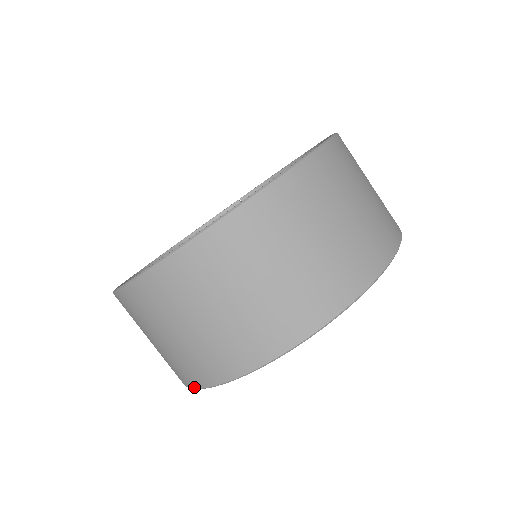
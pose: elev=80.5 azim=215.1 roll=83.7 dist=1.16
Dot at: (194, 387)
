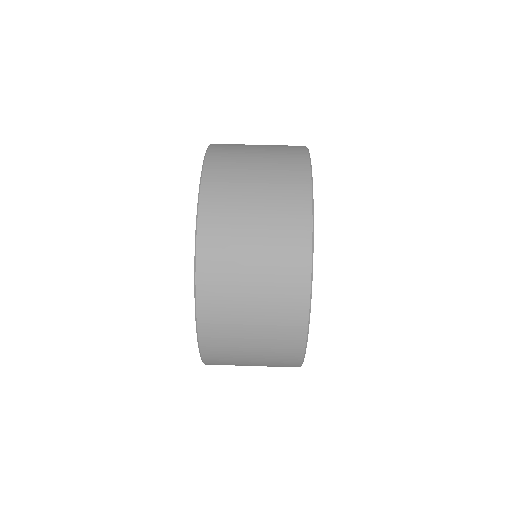
Dot at: (310, 194)
